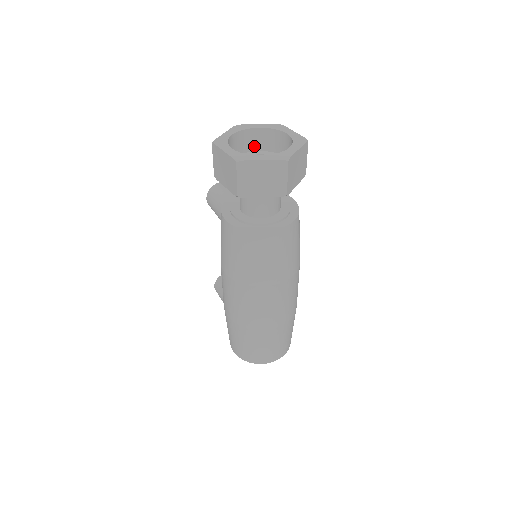
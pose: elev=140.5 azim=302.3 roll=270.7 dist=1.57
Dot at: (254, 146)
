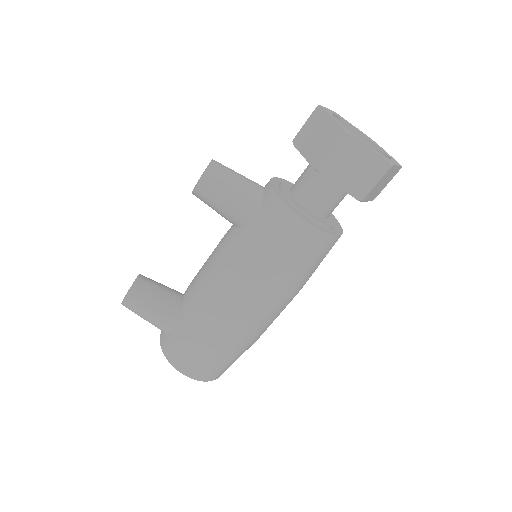
Dot at: occluded
